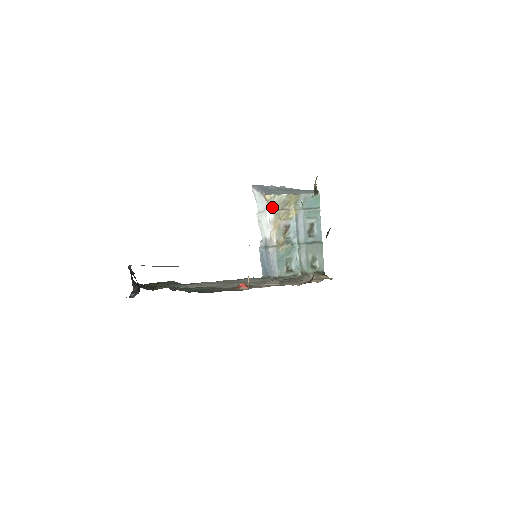
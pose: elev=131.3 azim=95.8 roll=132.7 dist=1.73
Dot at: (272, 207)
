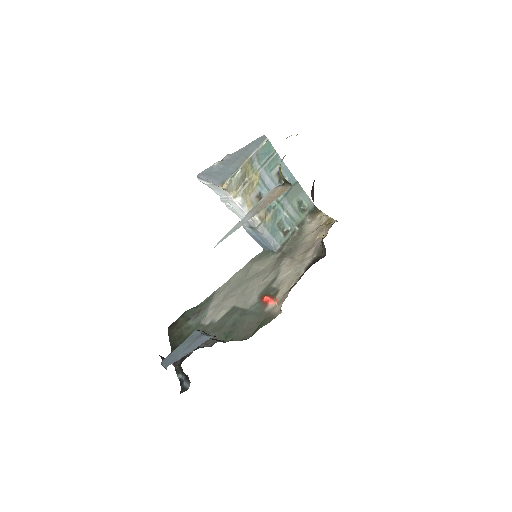
Dot at: (234, 190)
